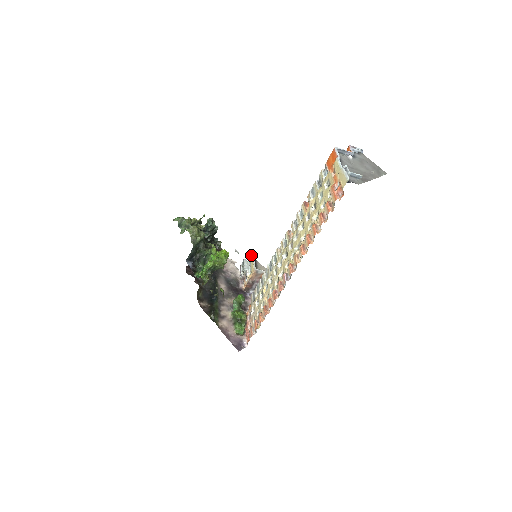
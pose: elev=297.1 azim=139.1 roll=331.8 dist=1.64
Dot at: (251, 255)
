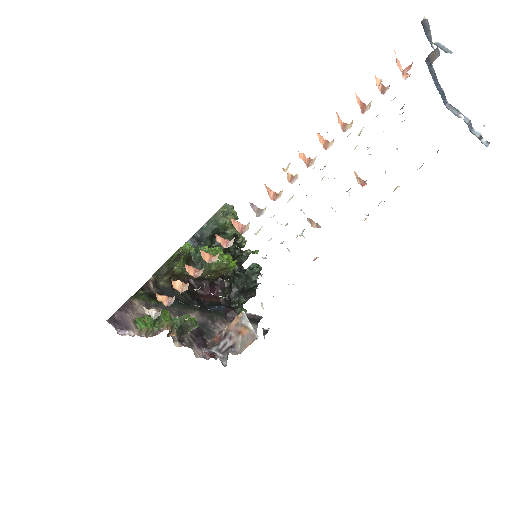
Dot at: occluded
